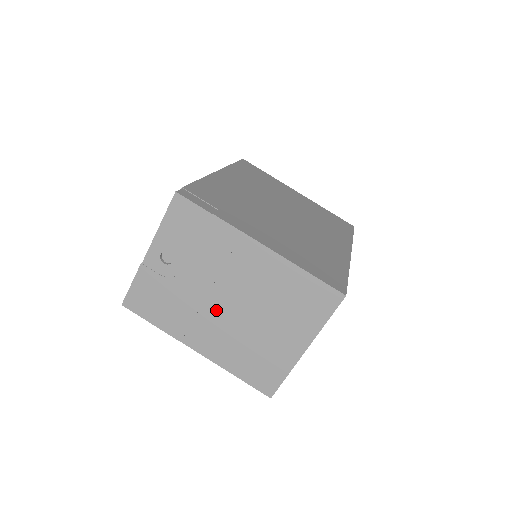
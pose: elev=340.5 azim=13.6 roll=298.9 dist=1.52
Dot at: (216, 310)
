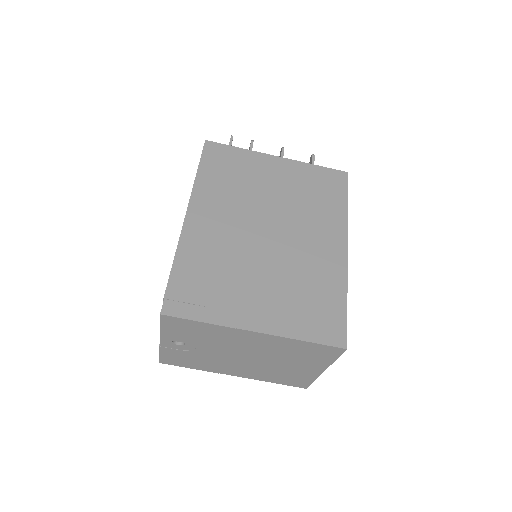
Dot at: (238, 361)
